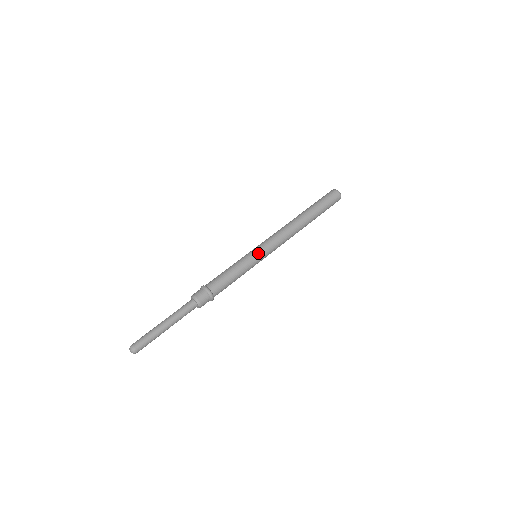
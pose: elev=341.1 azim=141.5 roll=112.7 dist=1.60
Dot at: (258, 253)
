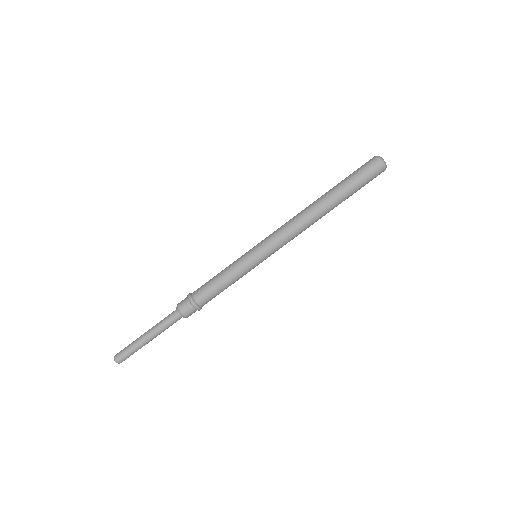
Dot at: (251, 249)
